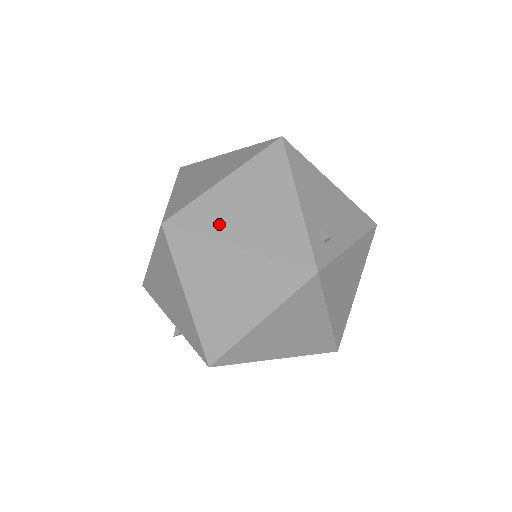
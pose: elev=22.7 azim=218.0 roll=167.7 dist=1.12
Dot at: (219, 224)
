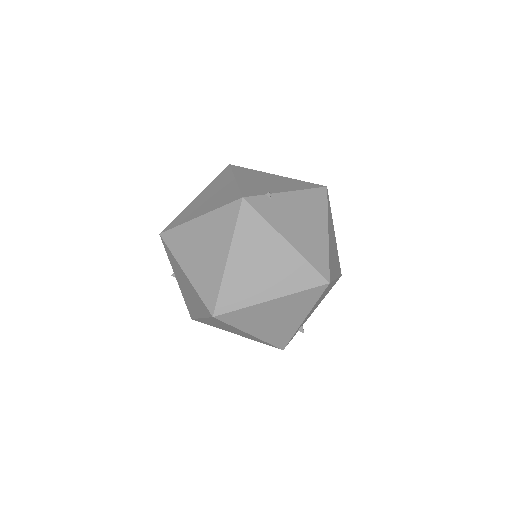
Dot at: (249, 323)
